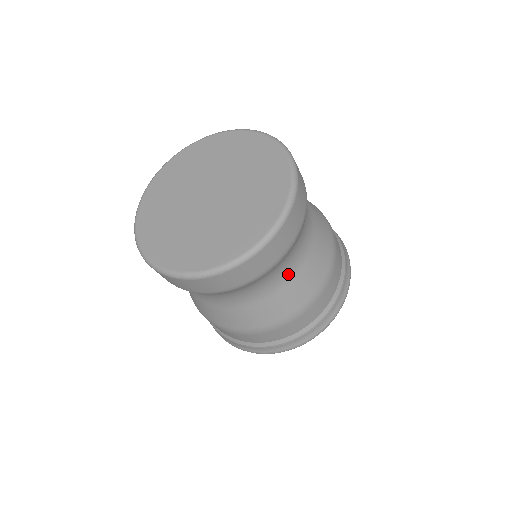
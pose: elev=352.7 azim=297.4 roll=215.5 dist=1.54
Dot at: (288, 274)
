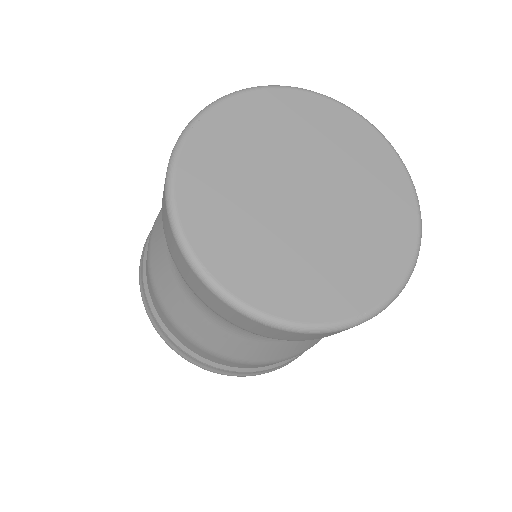
Dot at: occluded
